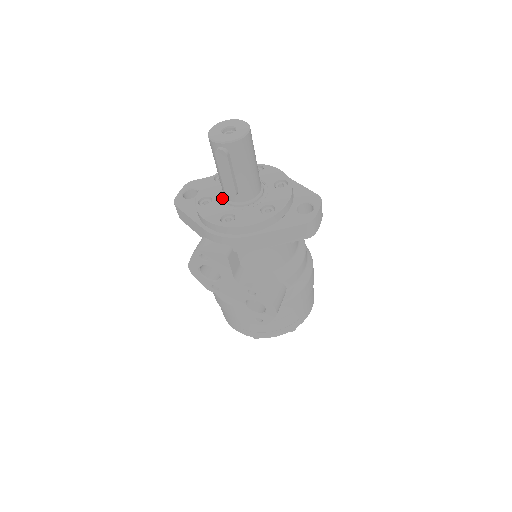
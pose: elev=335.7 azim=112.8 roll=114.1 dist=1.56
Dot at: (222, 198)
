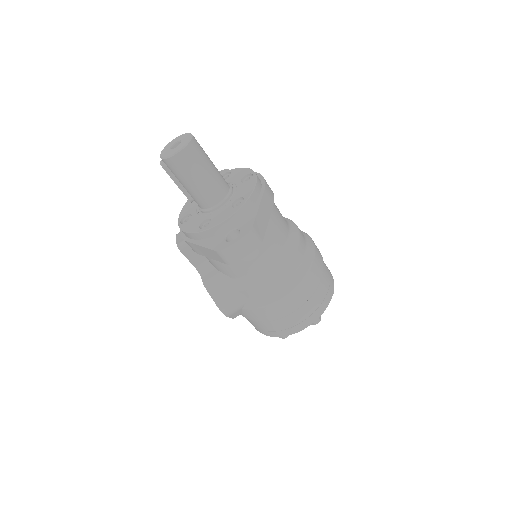
Dot at: occluded
